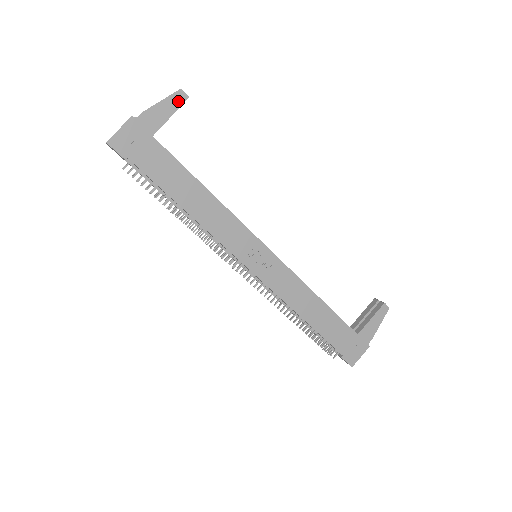
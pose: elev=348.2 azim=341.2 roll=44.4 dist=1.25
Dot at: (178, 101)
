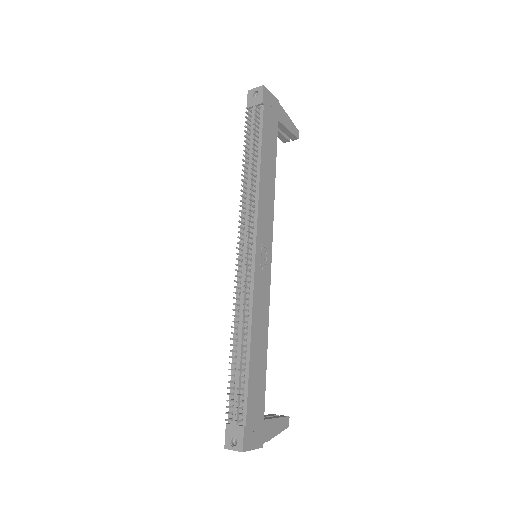
Dot at: (295, 132)
